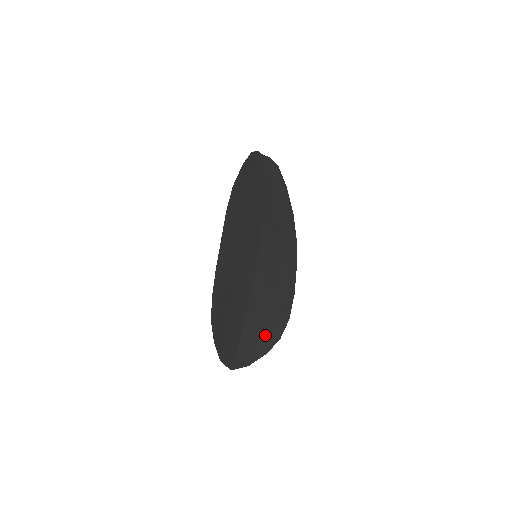
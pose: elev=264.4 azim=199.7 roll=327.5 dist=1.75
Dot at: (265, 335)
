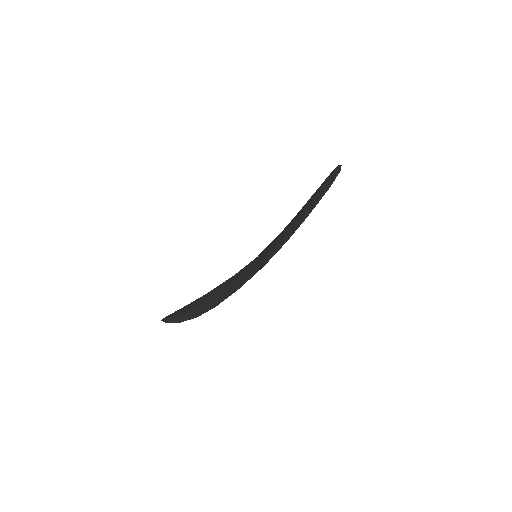
Dot at: occluded
